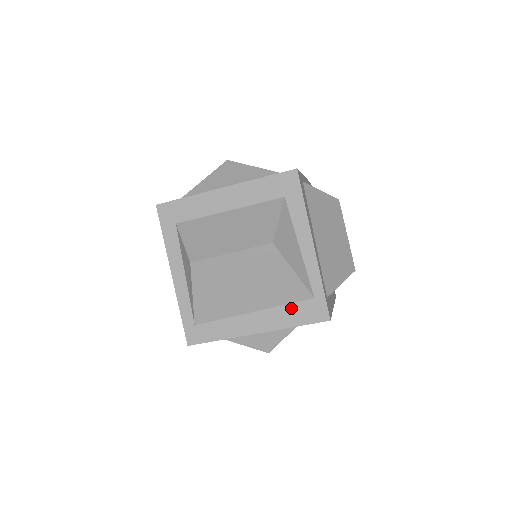
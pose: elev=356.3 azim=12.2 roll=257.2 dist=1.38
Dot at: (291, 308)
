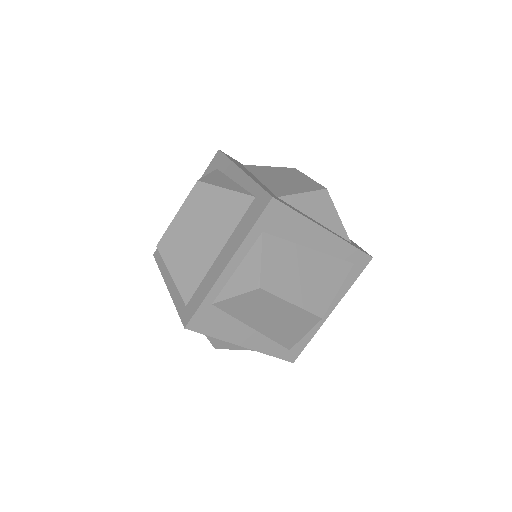
Dot at: (243, 221)
